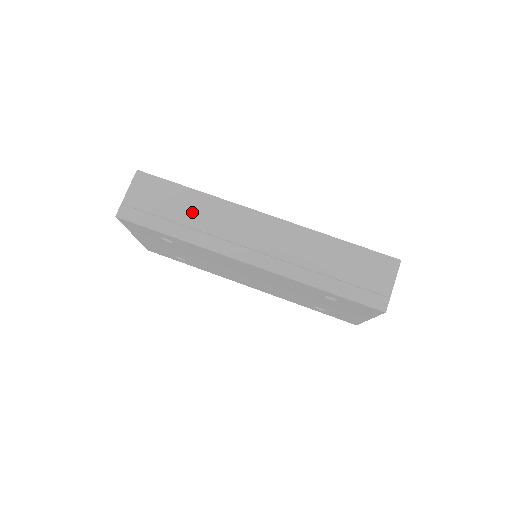
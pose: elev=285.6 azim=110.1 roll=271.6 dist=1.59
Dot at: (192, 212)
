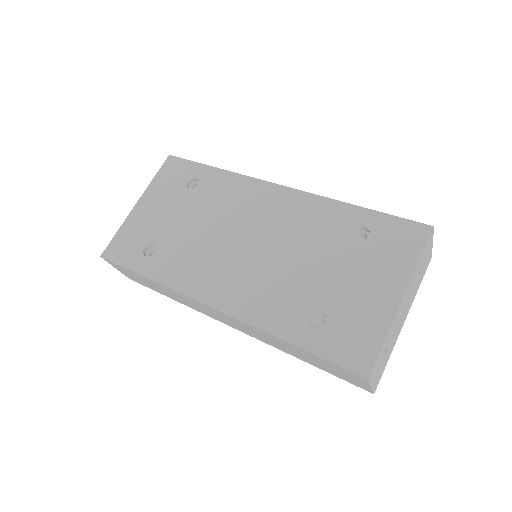
Dot at: occluded
